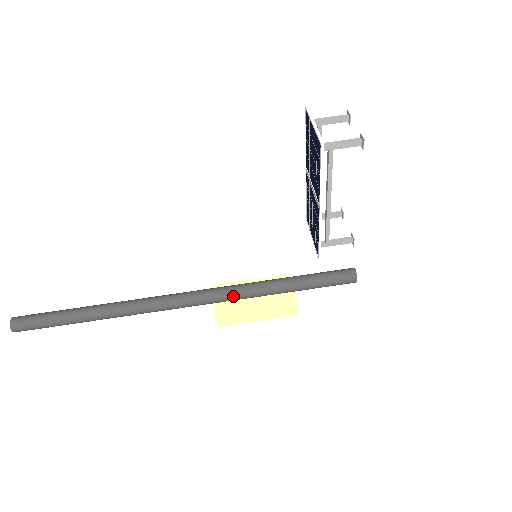
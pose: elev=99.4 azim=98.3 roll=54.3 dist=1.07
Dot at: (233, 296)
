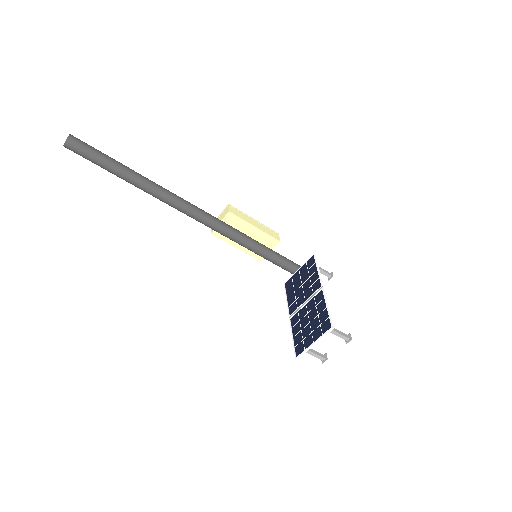
Dot at: (230, 239)
